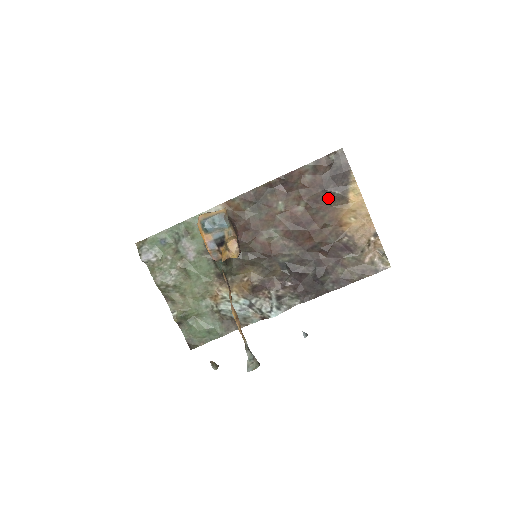
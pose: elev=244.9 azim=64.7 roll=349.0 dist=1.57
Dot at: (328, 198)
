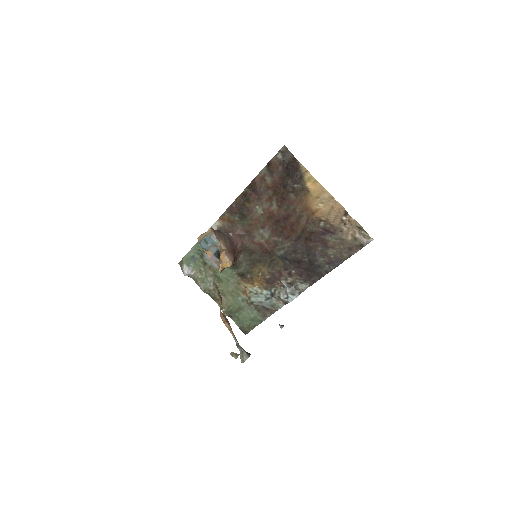
Dot at: (291, 193)
